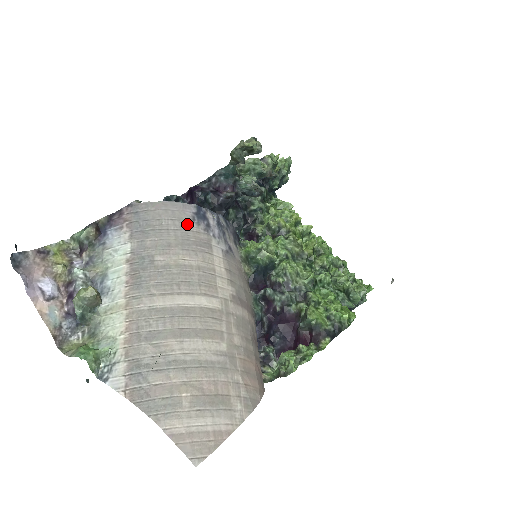
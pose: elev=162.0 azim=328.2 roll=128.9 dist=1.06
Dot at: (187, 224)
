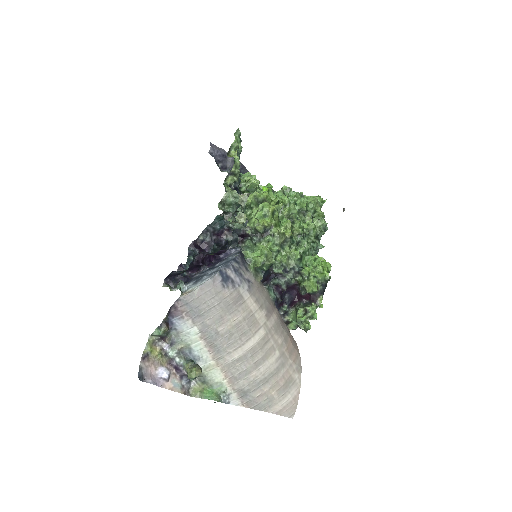
Dot at: (222, 294)
